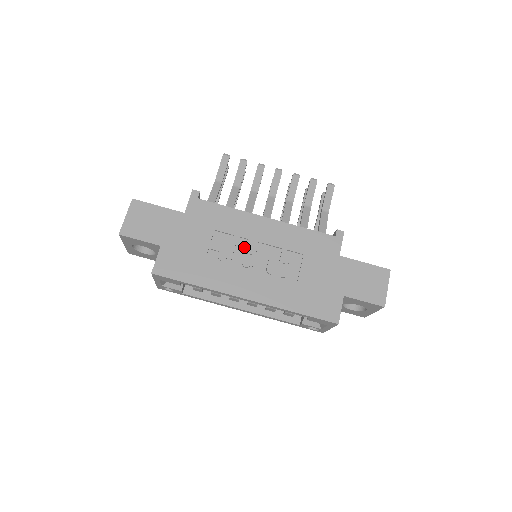
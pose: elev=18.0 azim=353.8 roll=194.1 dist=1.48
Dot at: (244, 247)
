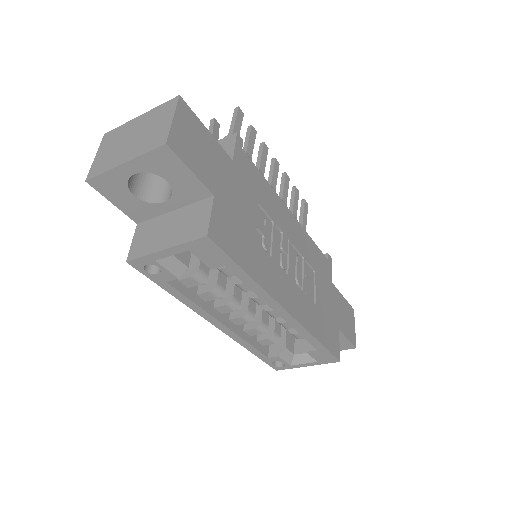
Dot at: (279, 240)
